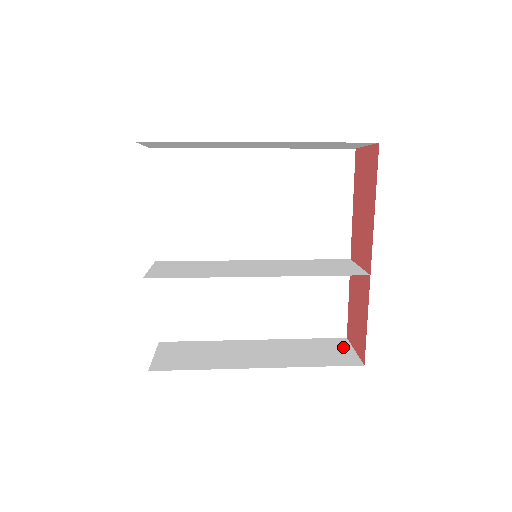
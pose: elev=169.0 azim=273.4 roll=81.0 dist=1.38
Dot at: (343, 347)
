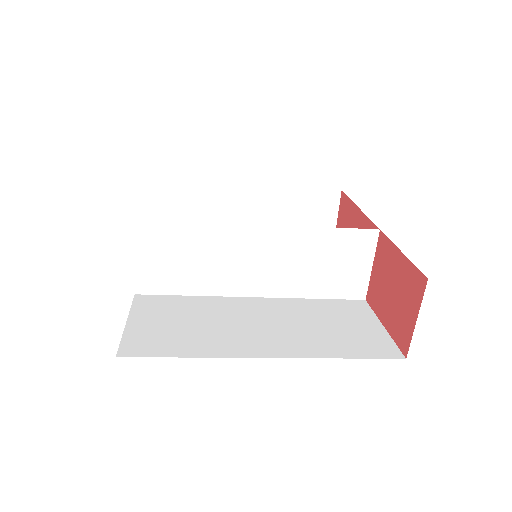
Dot at: occluded
